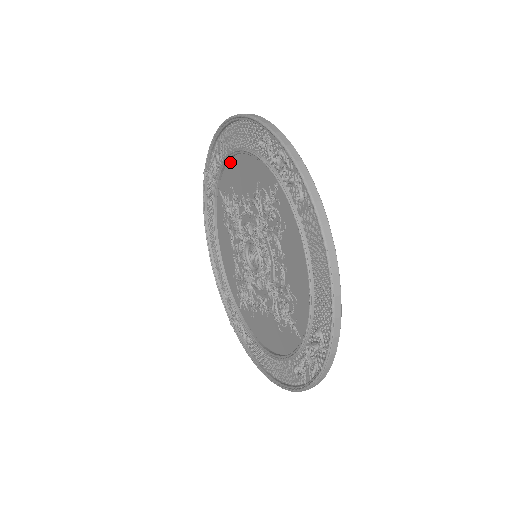
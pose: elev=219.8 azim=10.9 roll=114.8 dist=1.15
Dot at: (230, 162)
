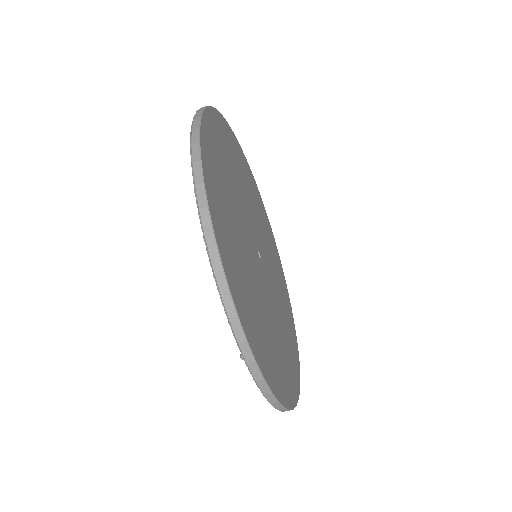
Dot at: occluded
